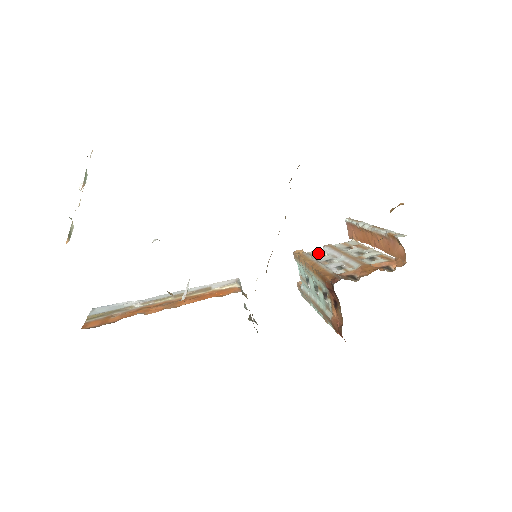
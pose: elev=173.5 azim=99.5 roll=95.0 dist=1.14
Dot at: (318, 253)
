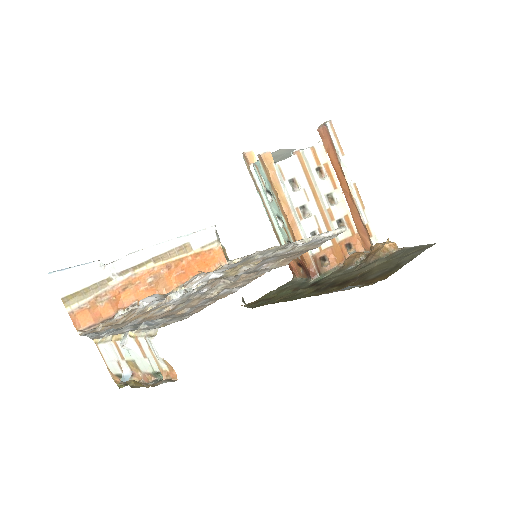
Dot at: (289, 174)
